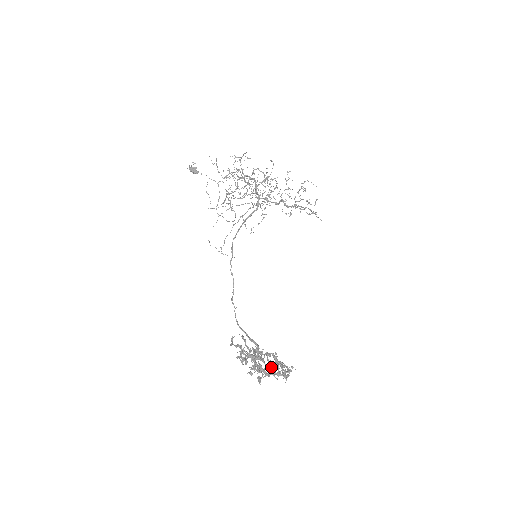
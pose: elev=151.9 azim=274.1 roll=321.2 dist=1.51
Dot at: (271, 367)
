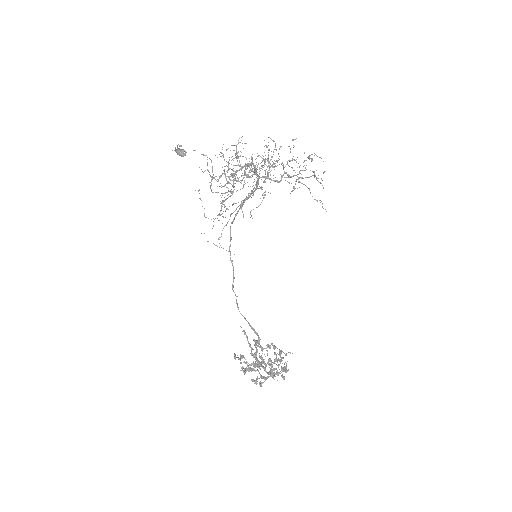
Dot at: (271, 370)
